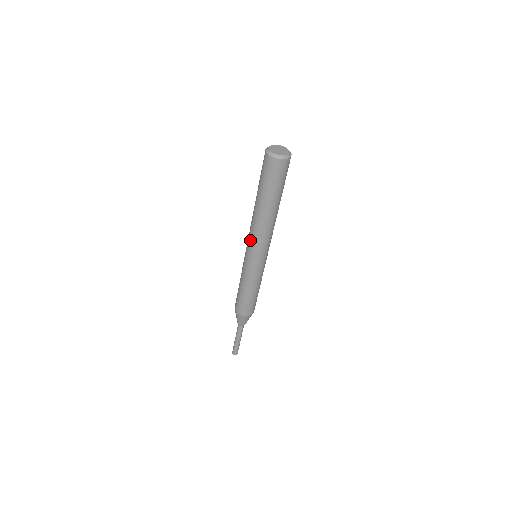
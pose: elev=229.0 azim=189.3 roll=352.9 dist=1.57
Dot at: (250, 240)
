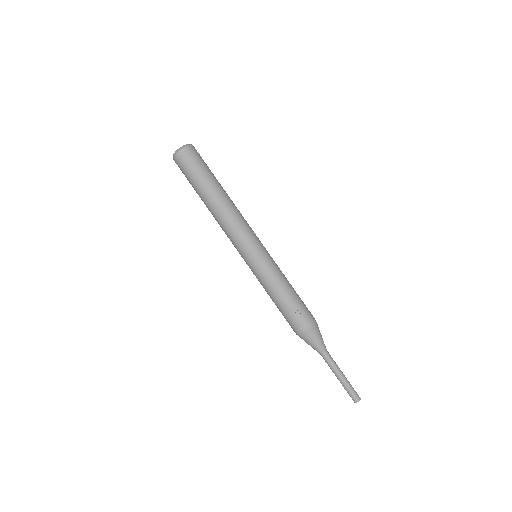
Dot at: (232, 240)
